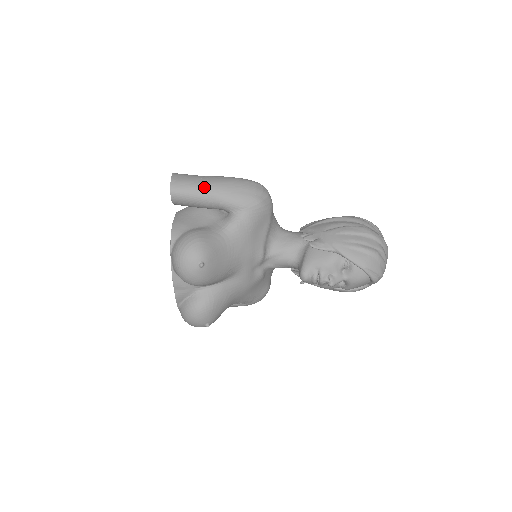
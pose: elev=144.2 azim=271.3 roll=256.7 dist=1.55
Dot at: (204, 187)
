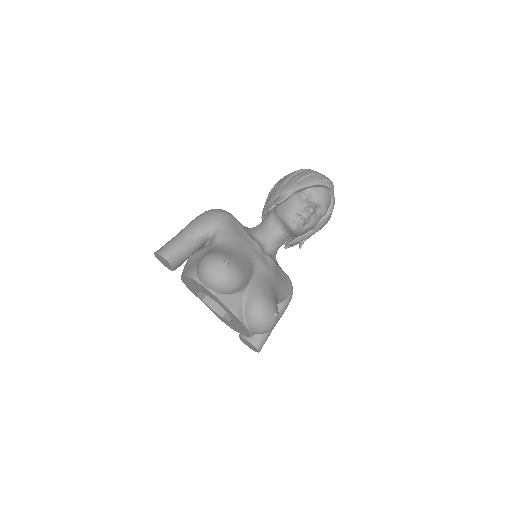
Dot at: (180, 237)
